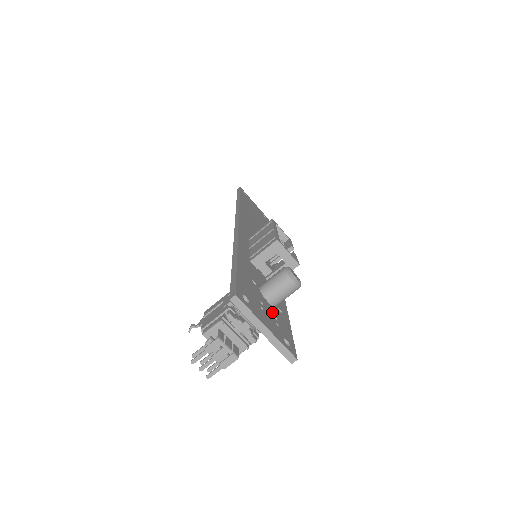
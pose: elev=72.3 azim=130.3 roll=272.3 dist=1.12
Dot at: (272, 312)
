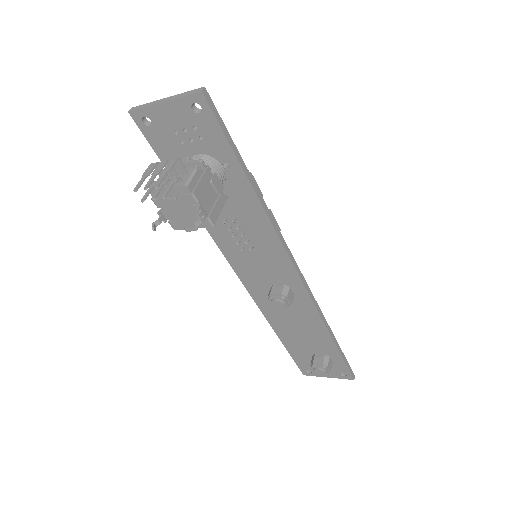
Dot at: (201, 140)
